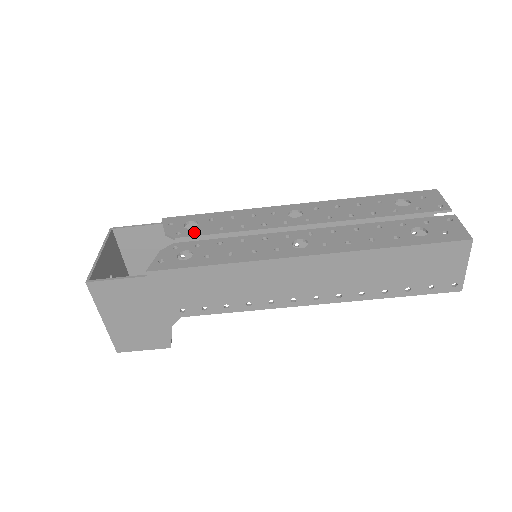
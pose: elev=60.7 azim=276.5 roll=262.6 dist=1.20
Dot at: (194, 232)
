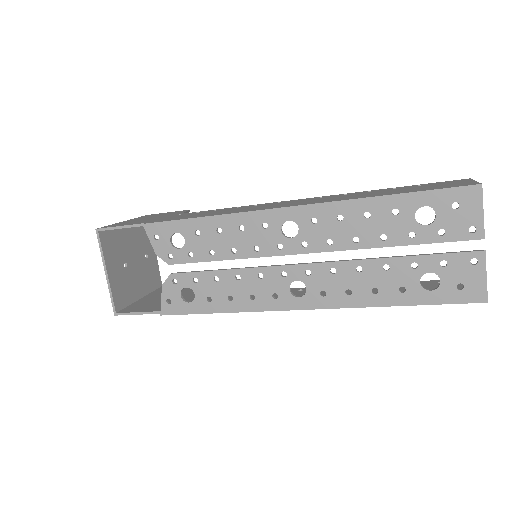
Dot at: (185, 257)
